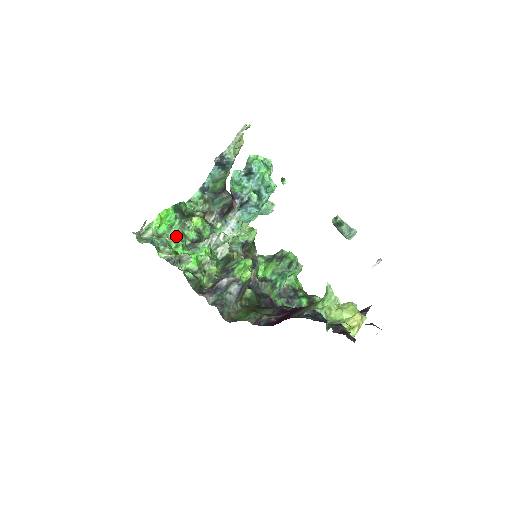
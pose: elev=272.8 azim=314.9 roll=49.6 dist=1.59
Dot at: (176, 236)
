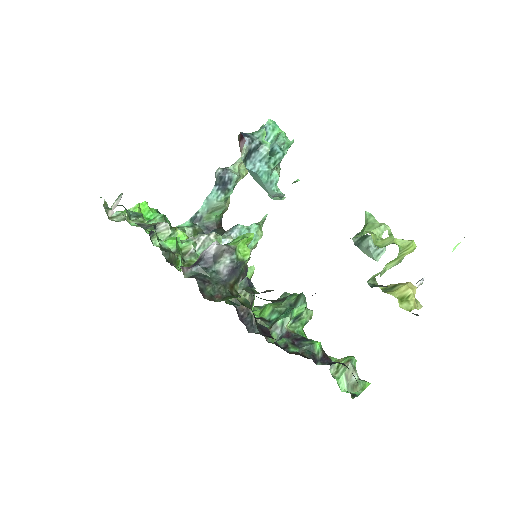
Dot at: occluded
